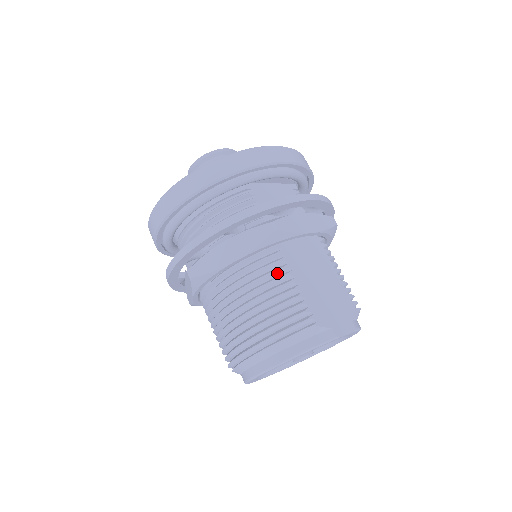
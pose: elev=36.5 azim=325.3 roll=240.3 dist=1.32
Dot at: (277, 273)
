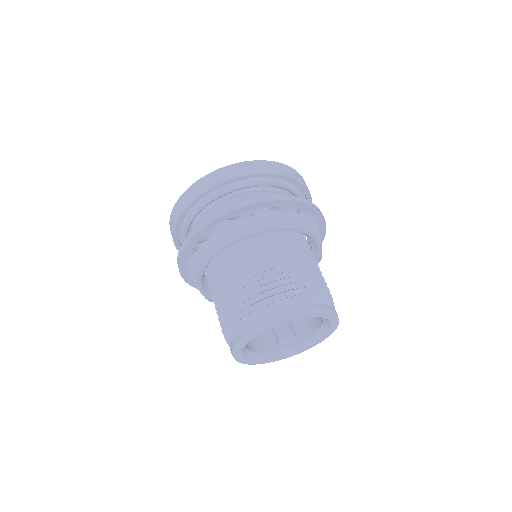
Dot at: (307, 252)
